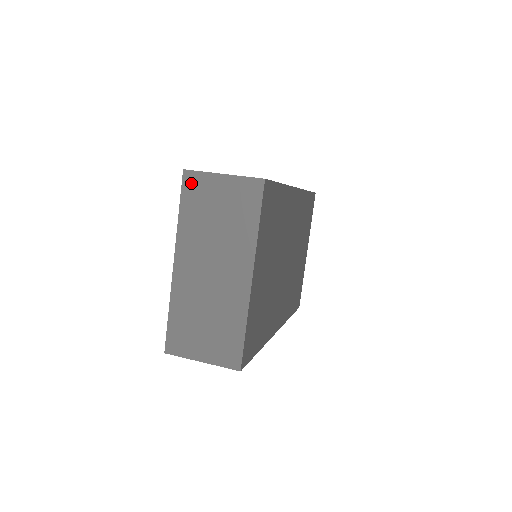
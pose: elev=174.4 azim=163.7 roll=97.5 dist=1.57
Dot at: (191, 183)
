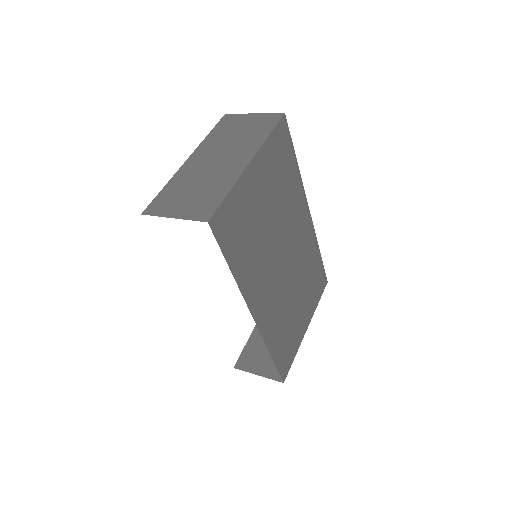
Dot at: (227, 119)
